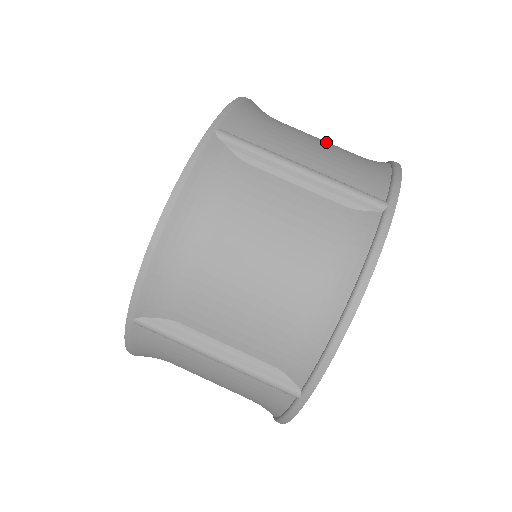
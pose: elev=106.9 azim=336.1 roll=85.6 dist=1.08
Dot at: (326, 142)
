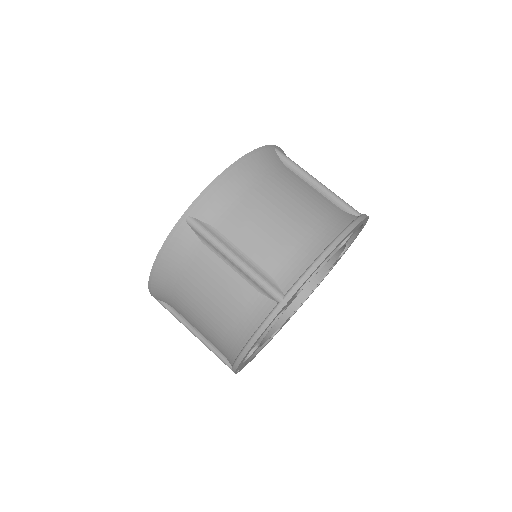
Dot at: occluded
